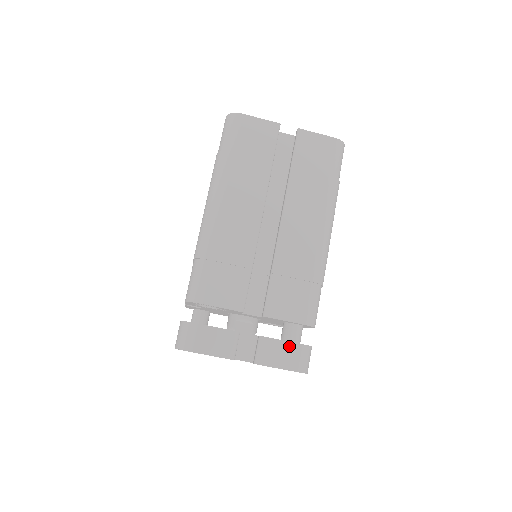
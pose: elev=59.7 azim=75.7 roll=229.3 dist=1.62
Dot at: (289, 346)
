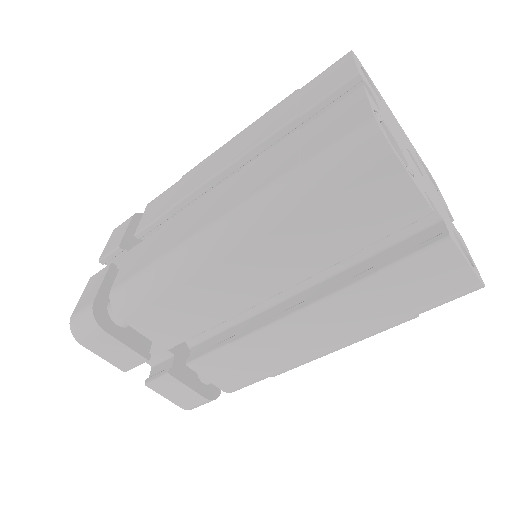
Dot at: (192, 394)
